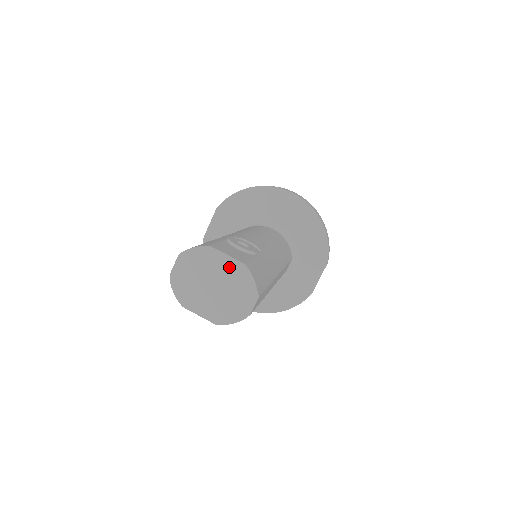
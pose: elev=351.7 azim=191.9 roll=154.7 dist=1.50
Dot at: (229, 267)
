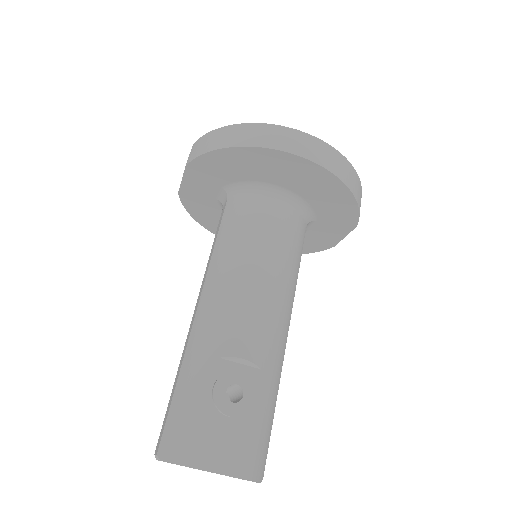
Dot at: occluded
